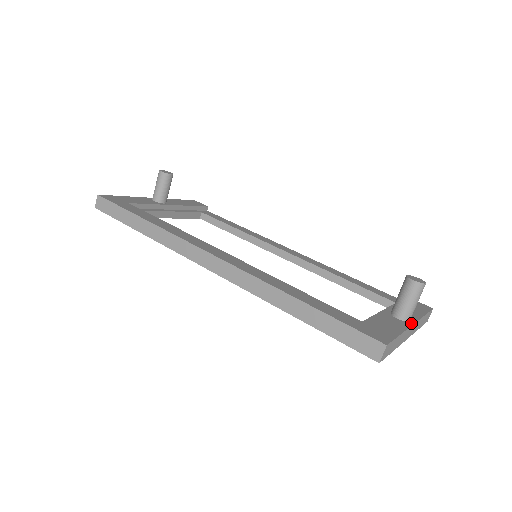
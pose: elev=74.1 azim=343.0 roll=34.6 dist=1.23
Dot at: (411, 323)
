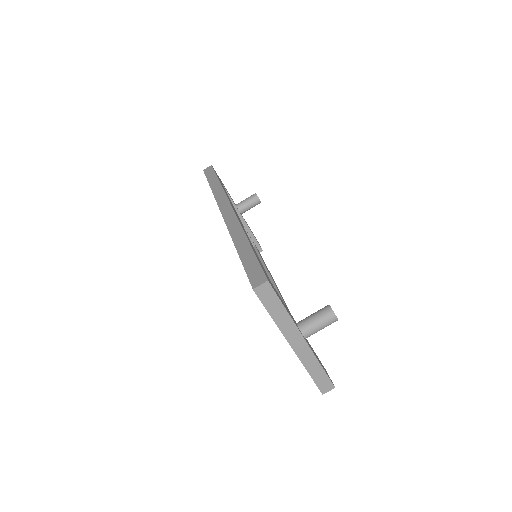
Dot at: (303, 336)
